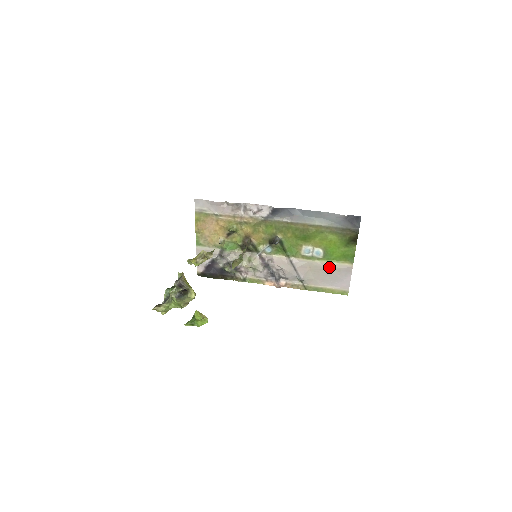
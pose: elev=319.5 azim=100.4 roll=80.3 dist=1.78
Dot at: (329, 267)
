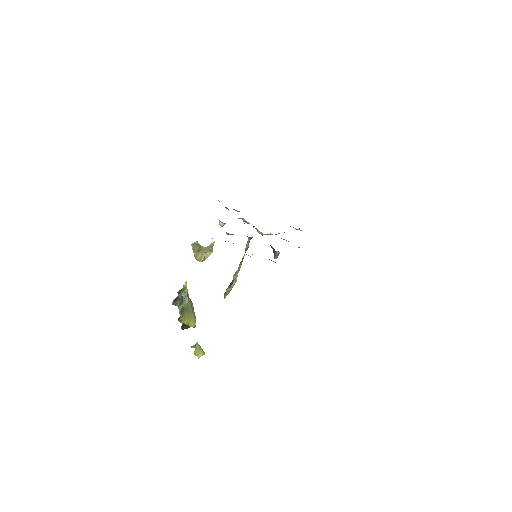
Dot at: occluded
